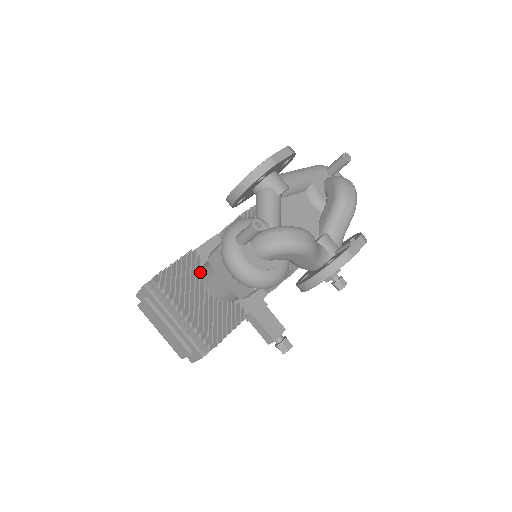
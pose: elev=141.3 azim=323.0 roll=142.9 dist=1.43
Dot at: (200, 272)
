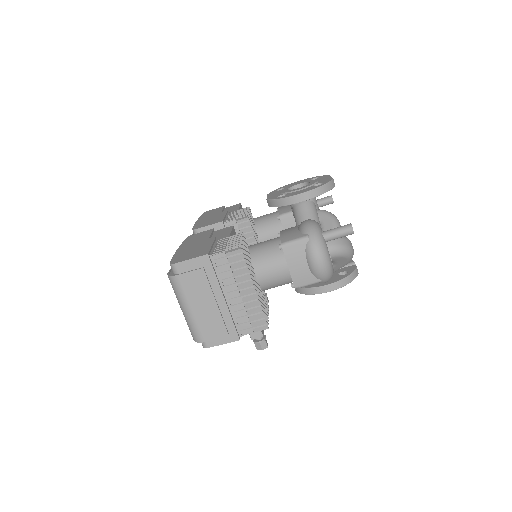
Dot at: (250, 256)
